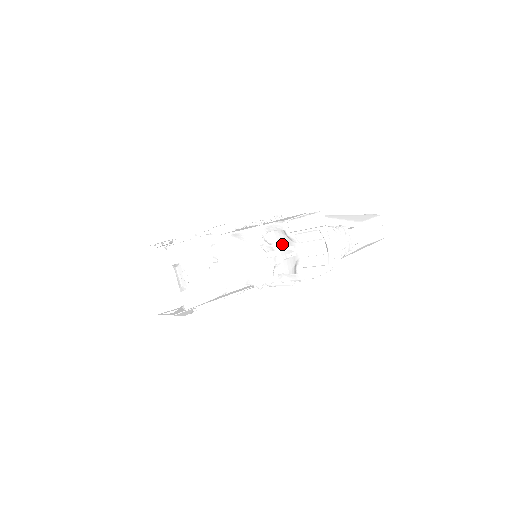
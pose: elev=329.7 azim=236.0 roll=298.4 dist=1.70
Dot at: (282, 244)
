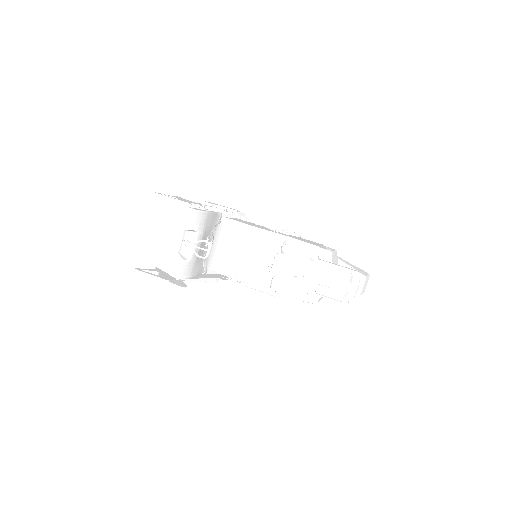
Dot at: (296, 261)
